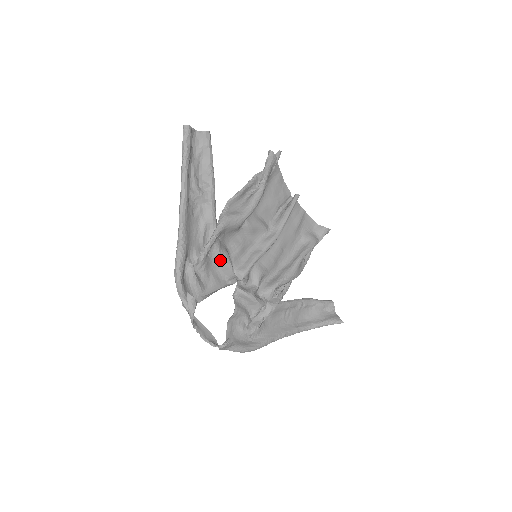
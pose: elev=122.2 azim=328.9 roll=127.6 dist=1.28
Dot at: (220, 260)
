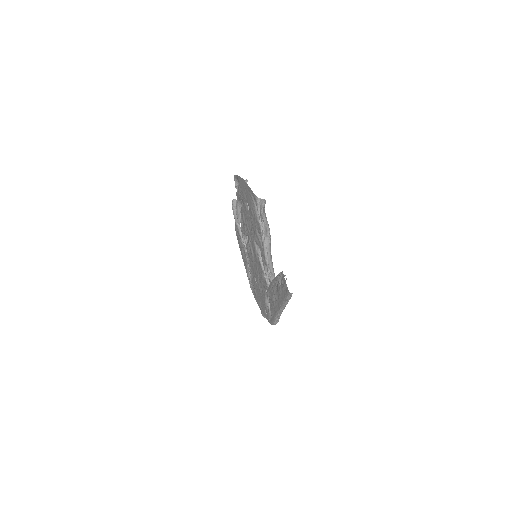
Dot at: occluded
